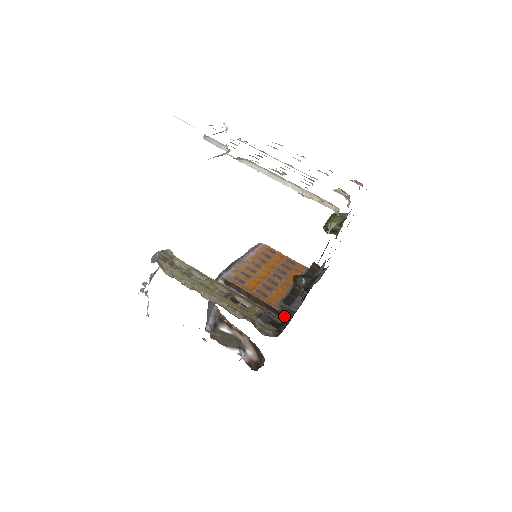
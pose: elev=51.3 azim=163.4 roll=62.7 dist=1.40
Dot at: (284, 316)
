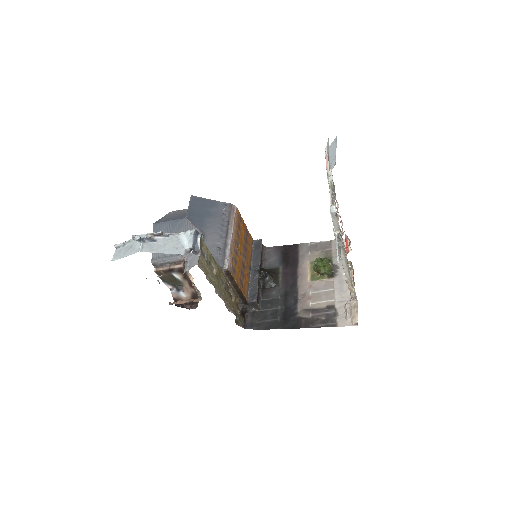
Dot at: (248, 306)
